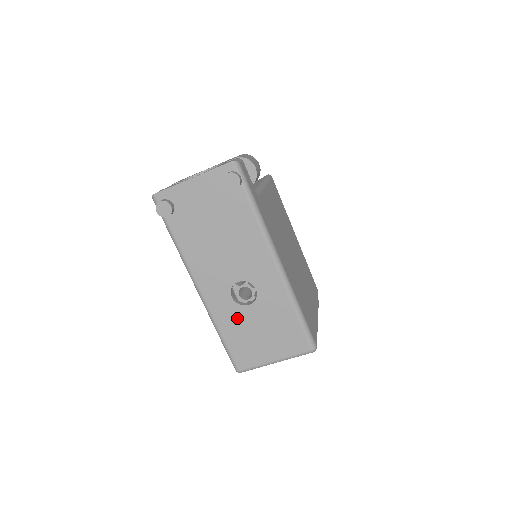
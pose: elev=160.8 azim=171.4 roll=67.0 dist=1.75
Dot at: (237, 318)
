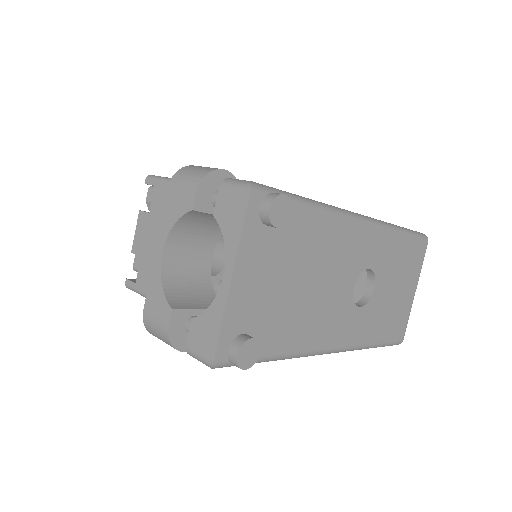
Dot at: (375, 313)
